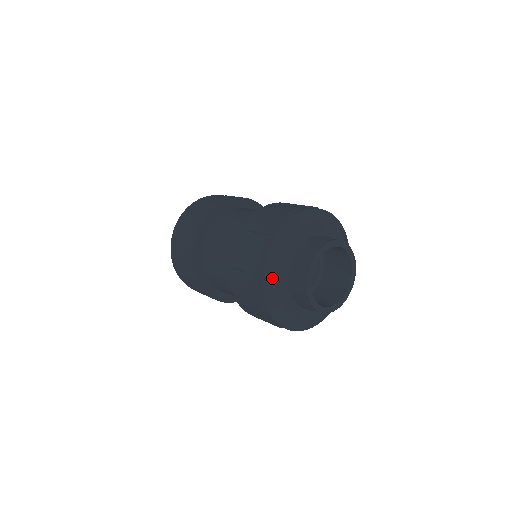
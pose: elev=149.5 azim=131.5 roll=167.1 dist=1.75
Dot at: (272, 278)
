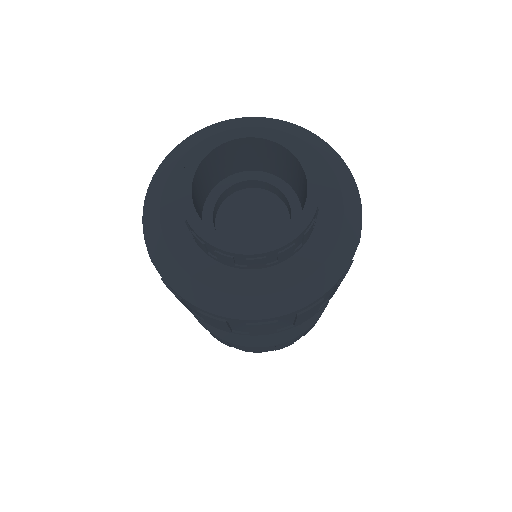
Dot at: (159, 186)
